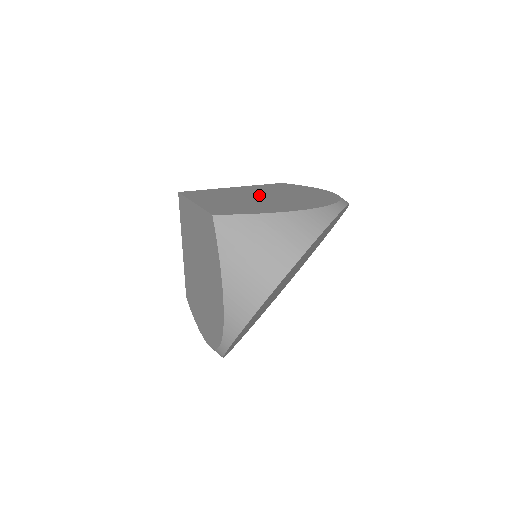
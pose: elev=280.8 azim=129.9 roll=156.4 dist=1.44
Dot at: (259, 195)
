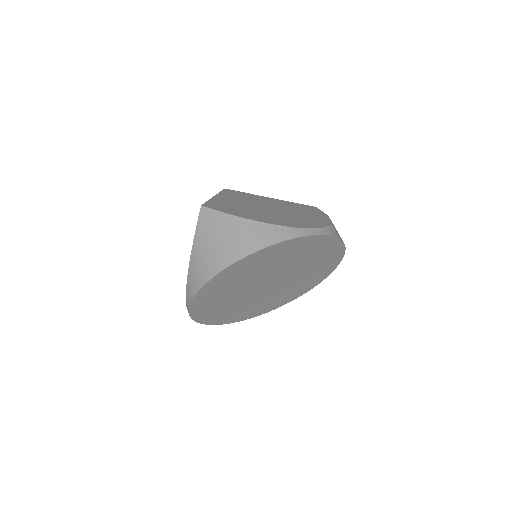
Dot at: (270, 207)
